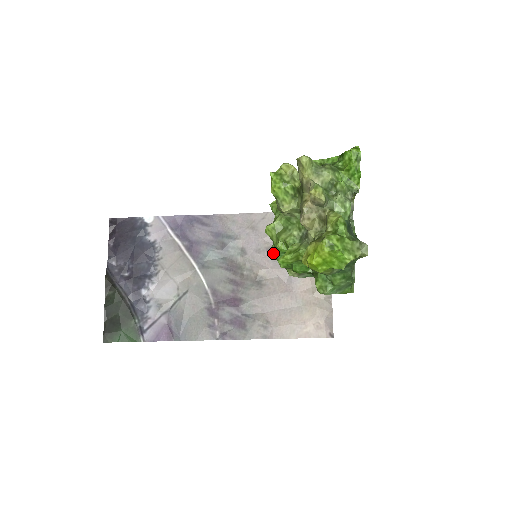
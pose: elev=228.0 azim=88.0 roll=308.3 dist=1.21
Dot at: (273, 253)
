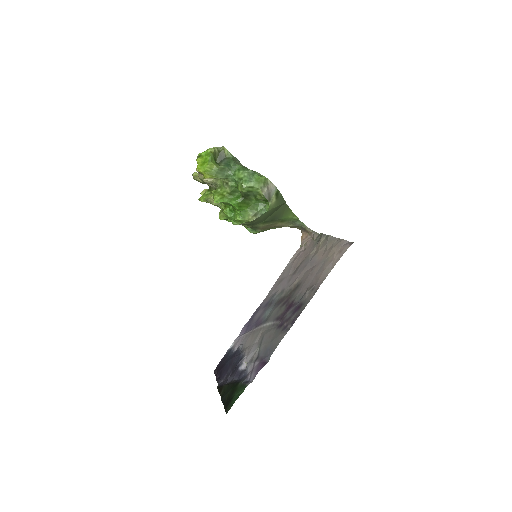
Dot at: (235, 224)
